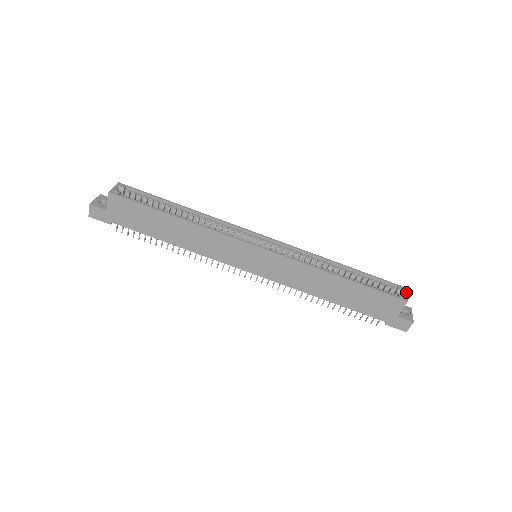
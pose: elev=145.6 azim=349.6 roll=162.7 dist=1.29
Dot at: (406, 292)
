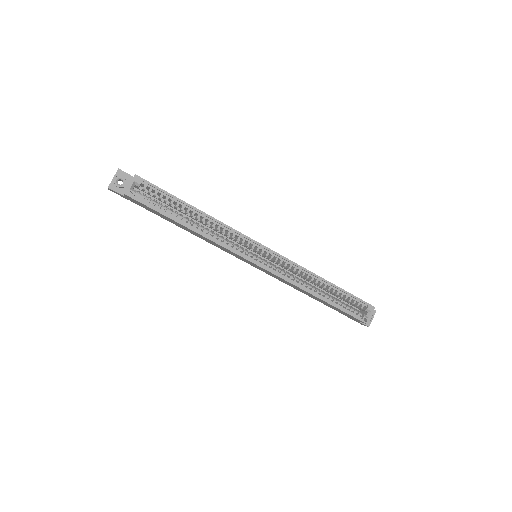
Dot at: (372, 313)
